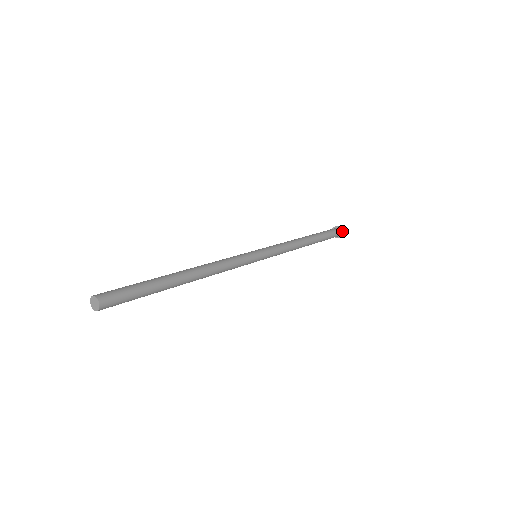
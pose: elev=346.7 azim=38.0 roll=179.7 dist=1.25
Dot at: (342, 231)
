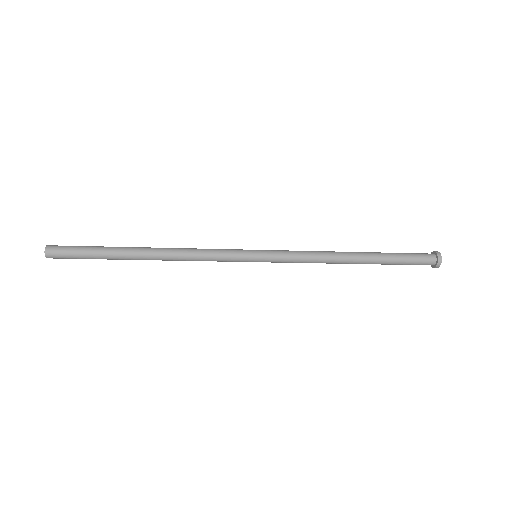
Dot at: (436, 252)
